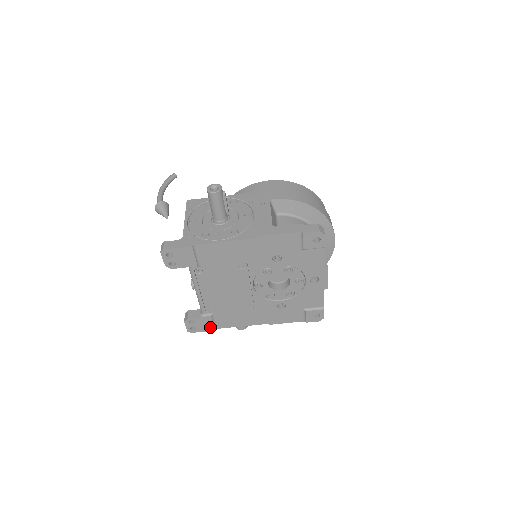
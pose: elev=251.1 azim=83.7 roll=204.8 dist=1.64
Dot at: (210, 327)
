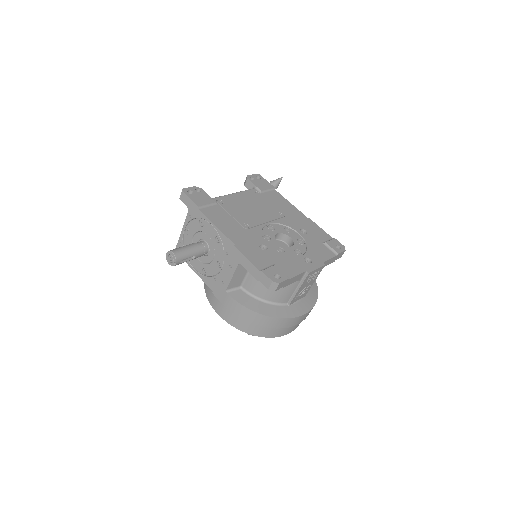
Dot at: (200, 203)
